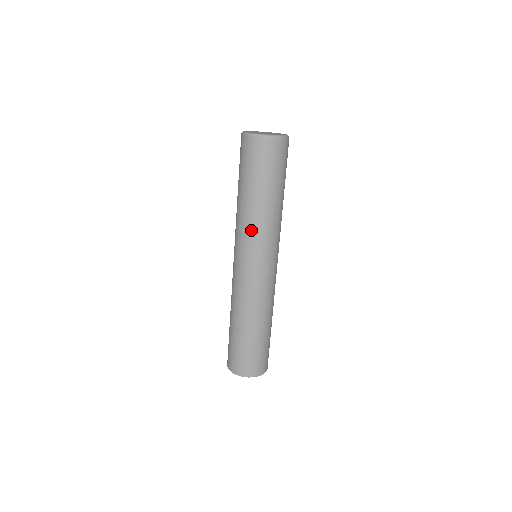
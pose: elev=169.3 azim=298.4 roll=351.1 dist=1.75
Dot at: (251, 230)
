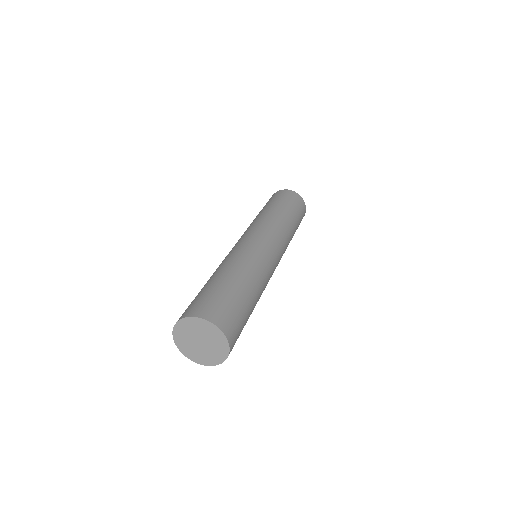
Dot at: occluded
